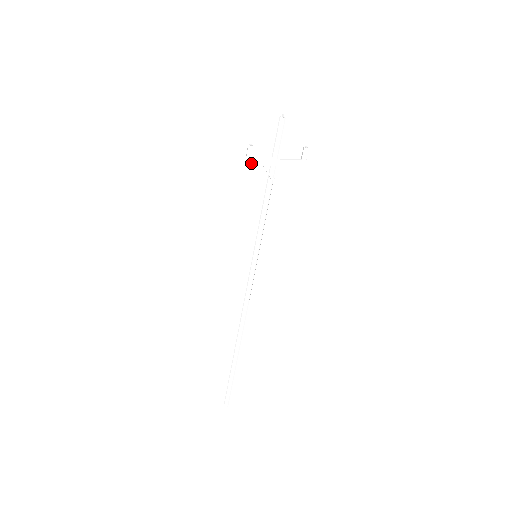
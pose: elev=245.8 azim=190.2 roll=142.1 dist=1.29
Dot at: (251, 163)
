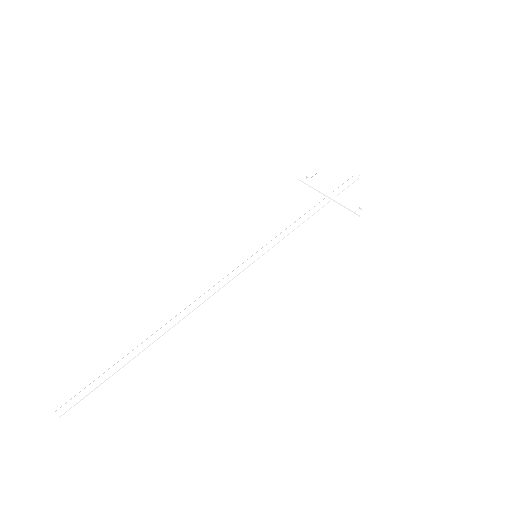
Dot at: (307, 182)
